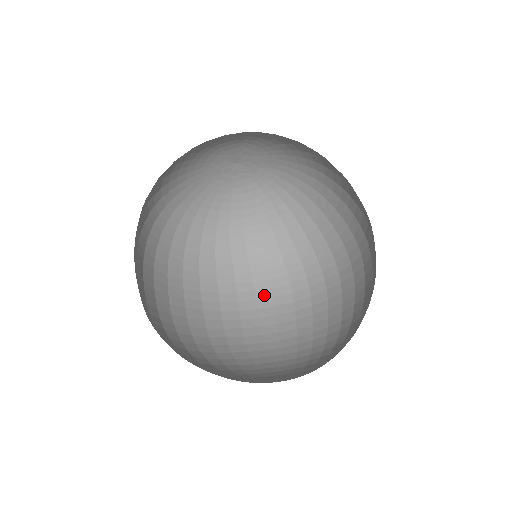
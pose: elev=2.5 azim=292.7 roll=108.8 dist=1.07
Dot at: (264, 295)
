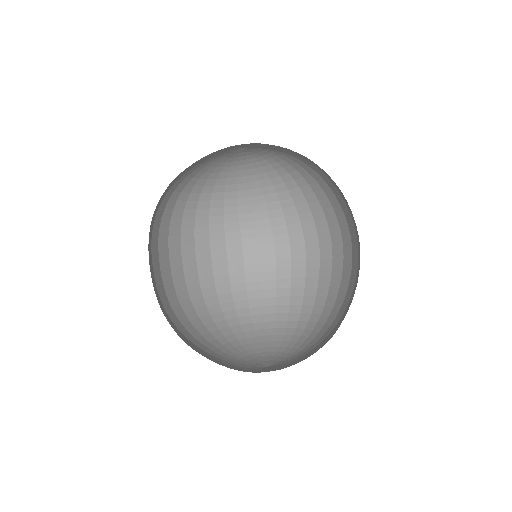
Dot at: (250, 252)
